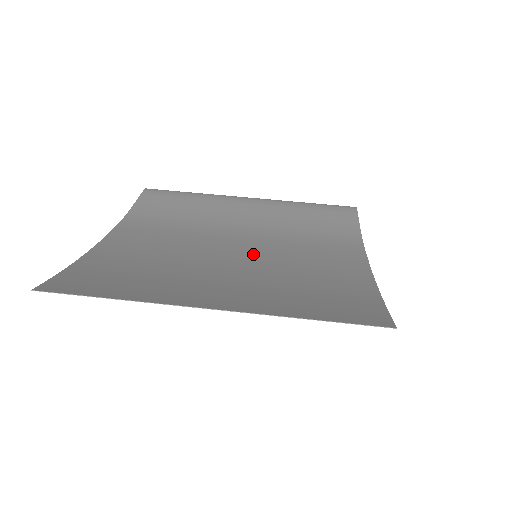
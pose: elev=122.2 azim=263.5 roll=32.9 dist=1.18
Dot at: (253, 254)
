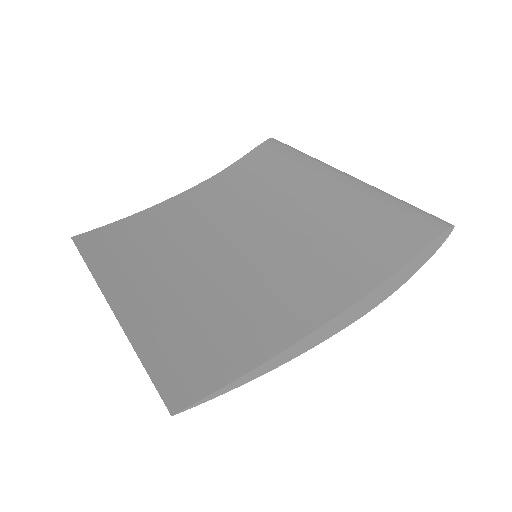
Dot at: (244, 255)
